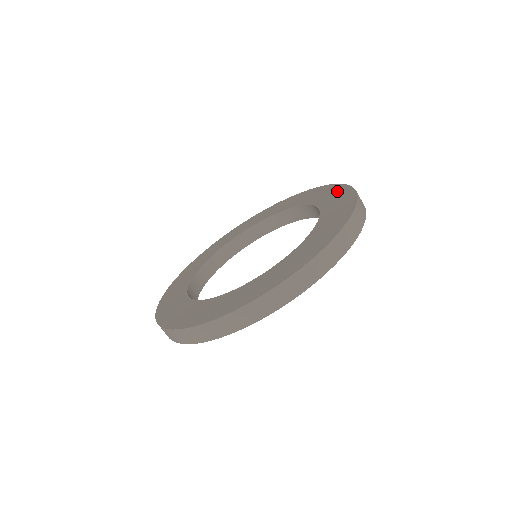
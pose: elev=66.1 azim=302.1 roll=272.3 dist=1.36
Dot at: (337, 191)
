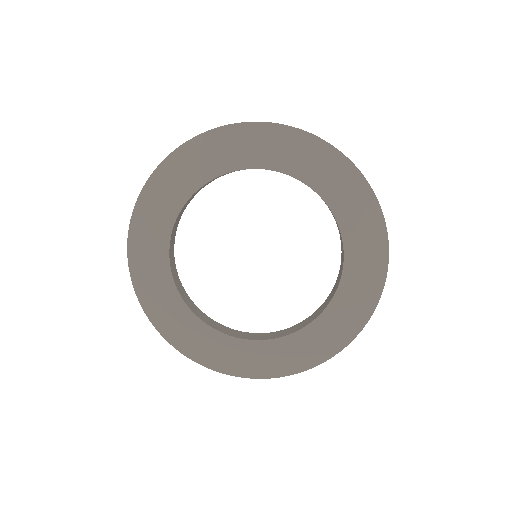
Dot at: occluded
